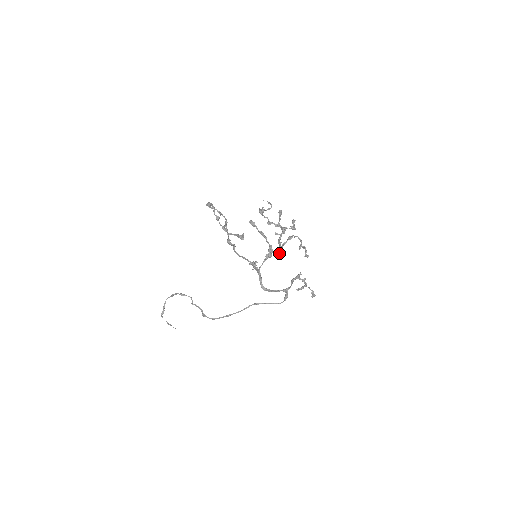
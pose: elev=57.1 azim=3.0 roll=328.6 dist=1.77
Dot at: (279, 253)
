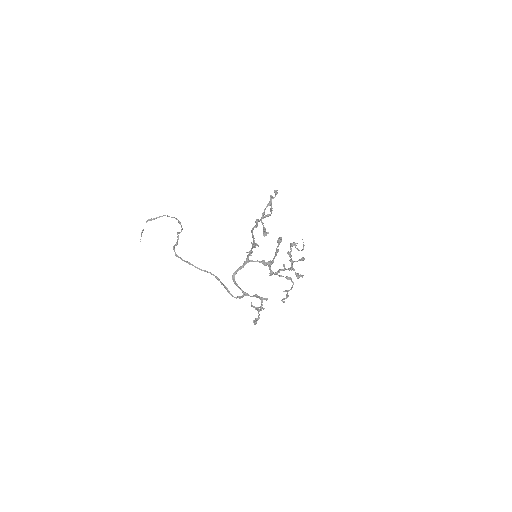
Dot at: (272, 272)
